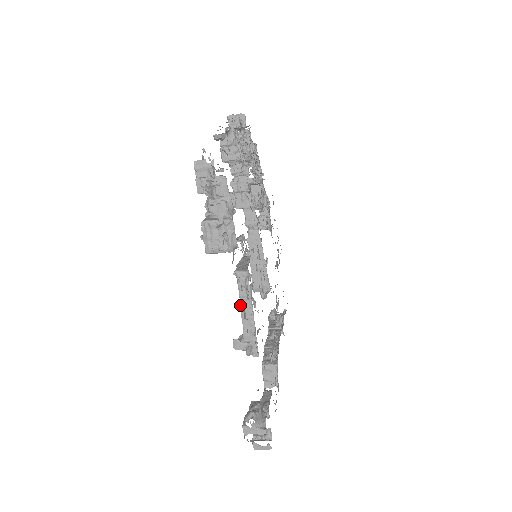
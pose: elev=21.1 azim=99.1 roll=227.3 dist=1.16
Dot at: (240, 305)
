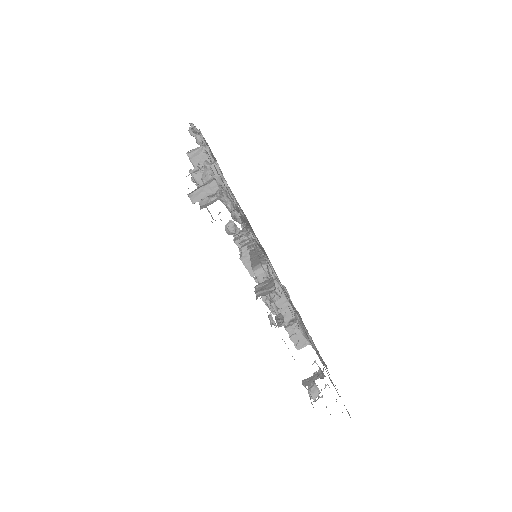
Dot at: occluded
